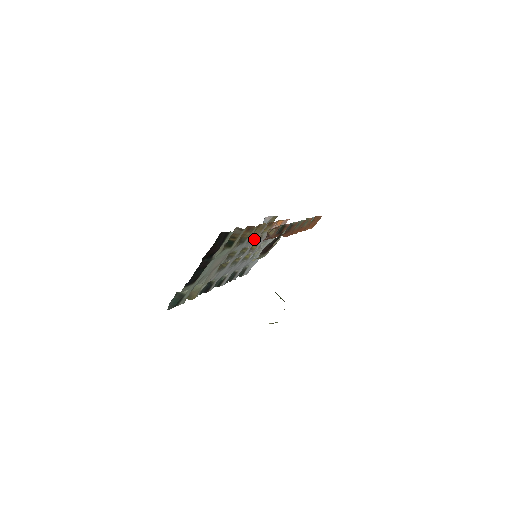
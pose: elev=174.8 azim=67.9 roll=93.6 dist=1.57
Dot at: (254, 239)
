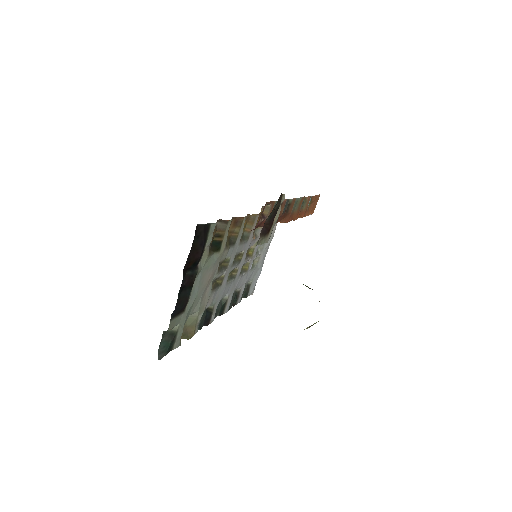
Dot at: (247, 239)
